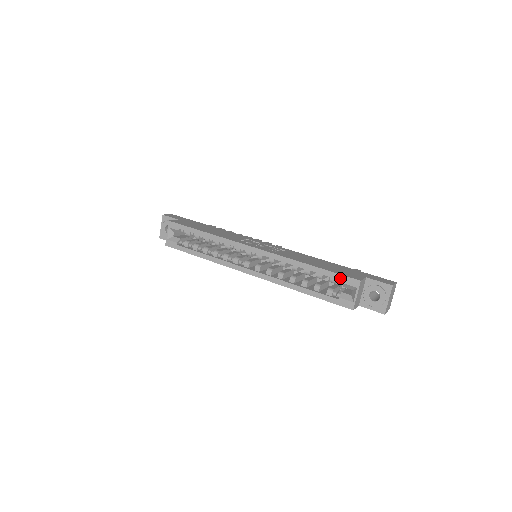
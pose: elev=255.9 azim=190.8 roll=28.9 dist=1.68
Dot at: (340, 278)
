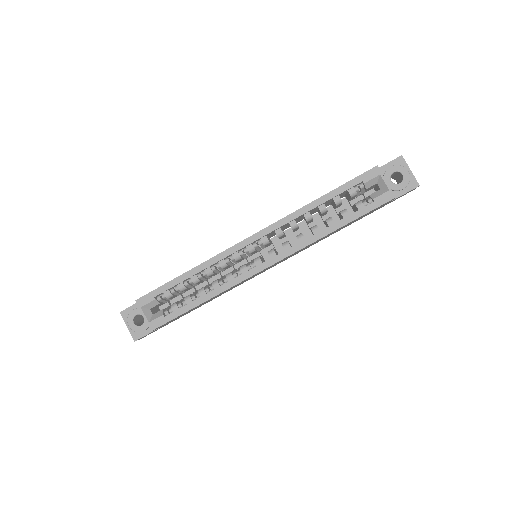
Dot at: (358, 181)
